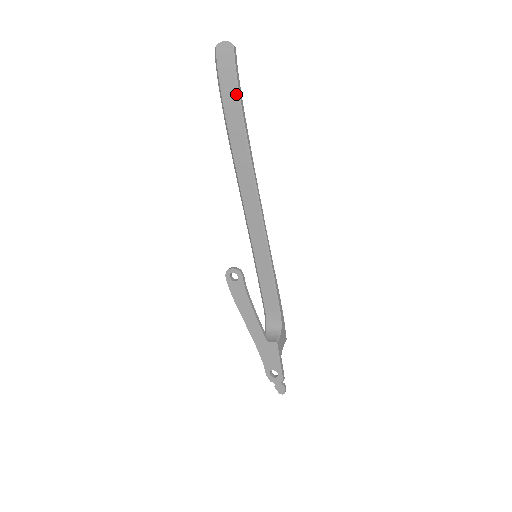
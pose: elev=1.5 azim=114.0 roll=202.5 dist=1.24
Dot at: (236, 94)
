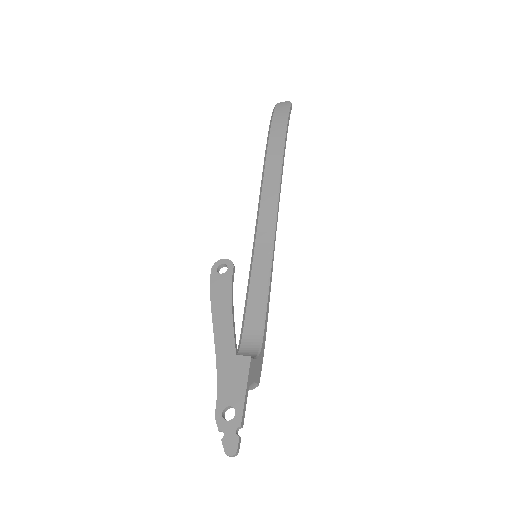
Dot at: (284, 124)
